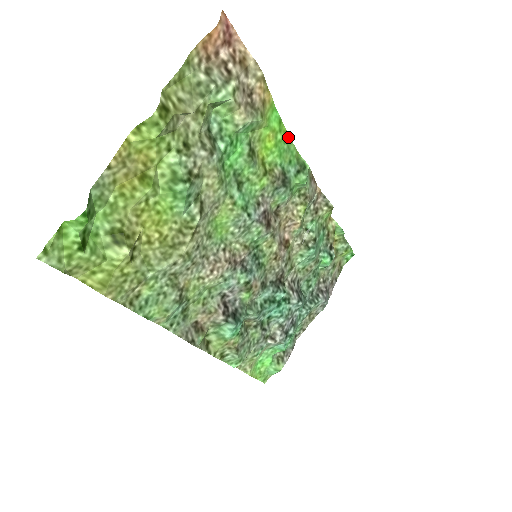
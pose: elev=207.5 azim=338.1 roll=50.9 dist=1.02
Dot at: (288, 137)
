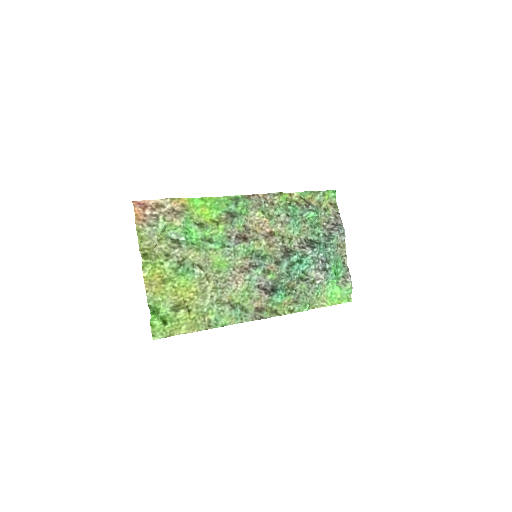
Dot at: (214, 198)
